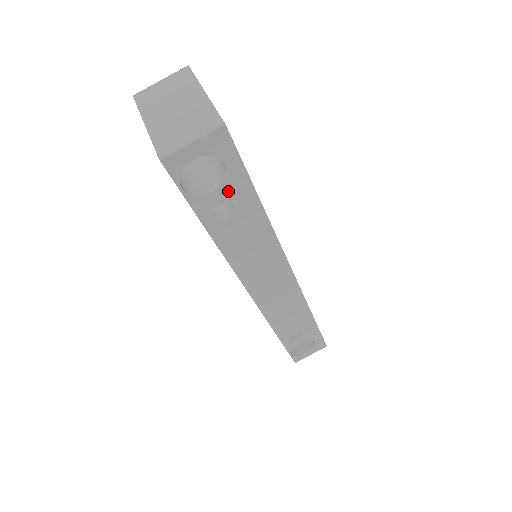
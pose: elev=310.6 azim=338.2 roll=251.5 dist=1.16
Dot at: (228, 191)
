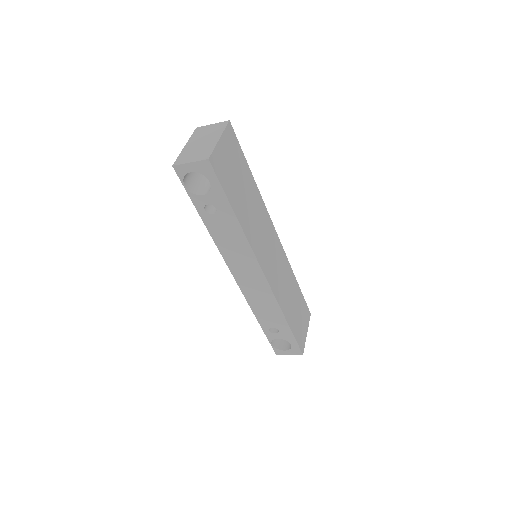
Dot at: (213, 198)
